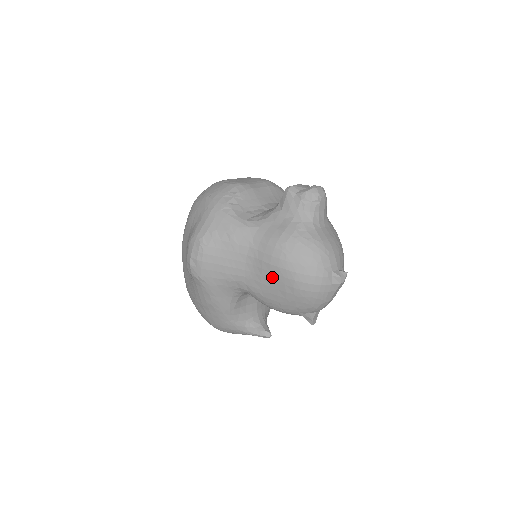
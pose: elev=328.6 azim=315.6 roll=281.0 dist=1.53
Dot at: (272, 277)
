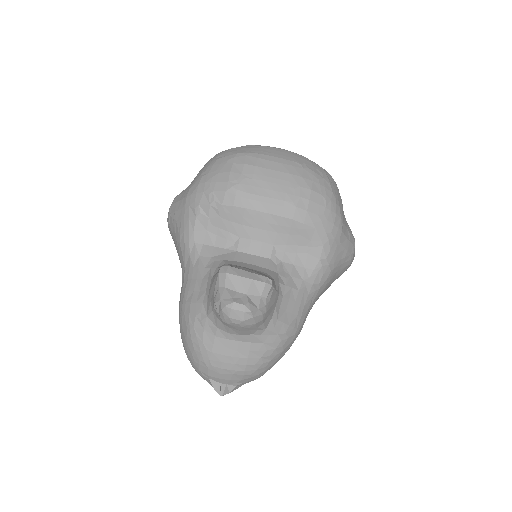
Dot at: occluded
